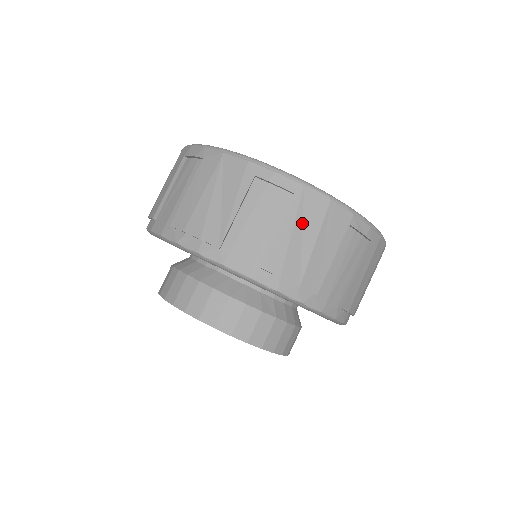
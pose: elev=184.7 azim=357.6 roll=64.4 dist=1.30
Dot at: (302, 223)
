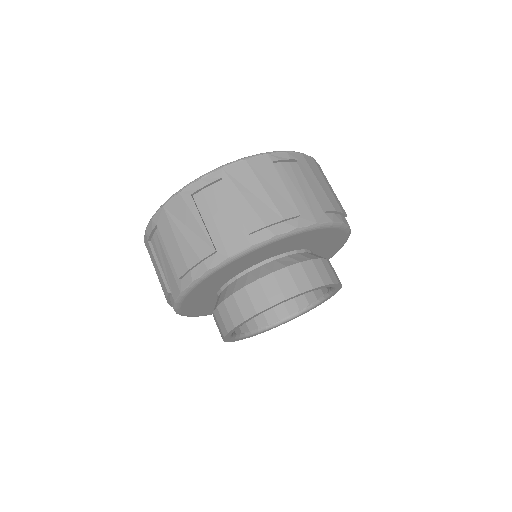
Dot at: (244, 187)
